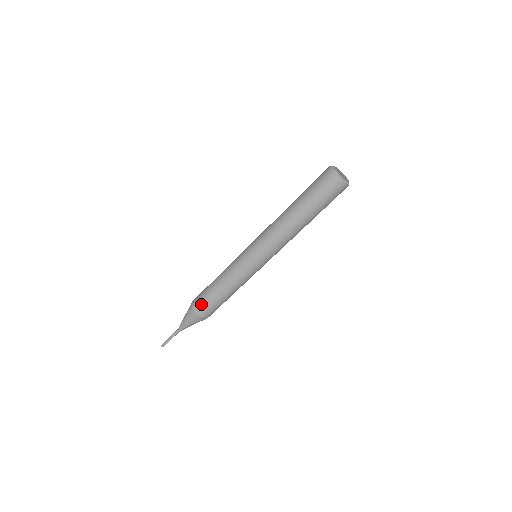
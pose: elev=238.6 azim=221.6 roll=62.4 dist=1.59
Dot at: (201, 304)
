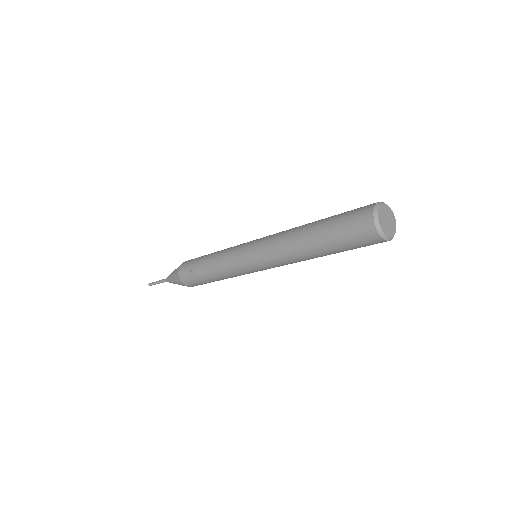
Dot at: (189, 279)
